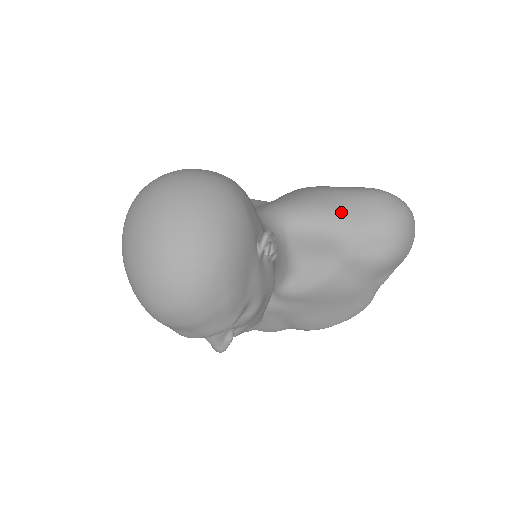
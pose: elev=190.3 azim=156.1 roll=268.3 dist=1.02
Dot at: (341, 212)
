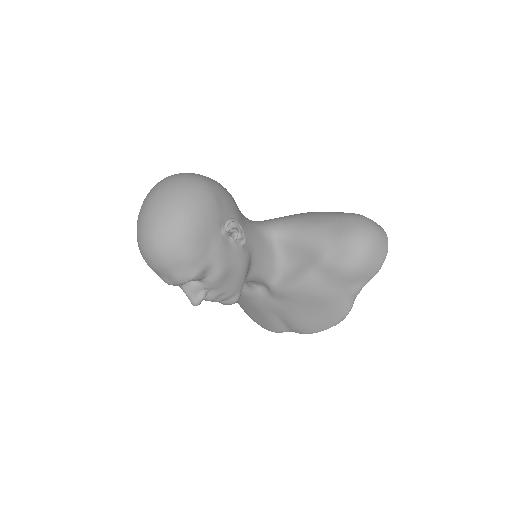
Dot at: (318, 226)
